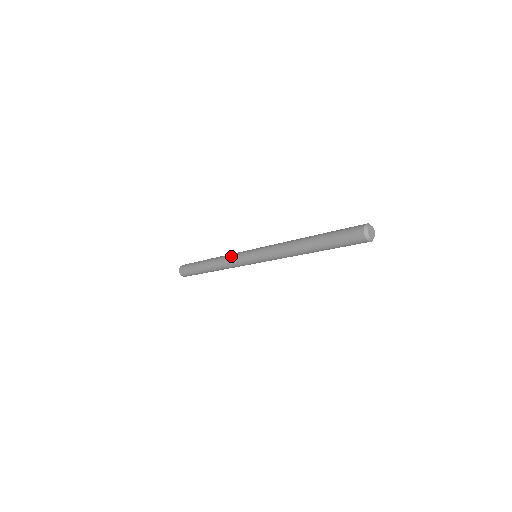
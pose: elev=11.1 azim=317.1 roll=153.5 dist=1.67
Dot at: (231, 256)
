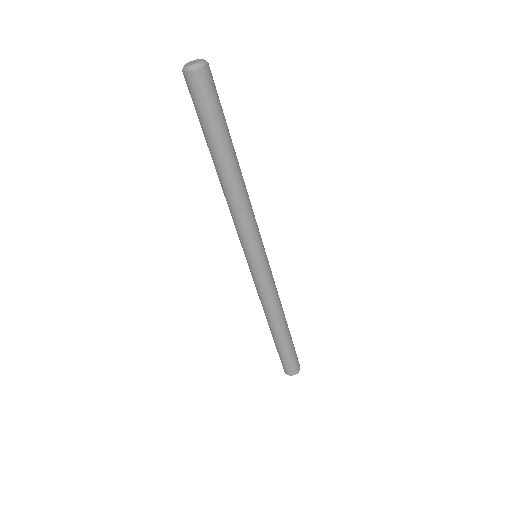
Dot at: occluded
